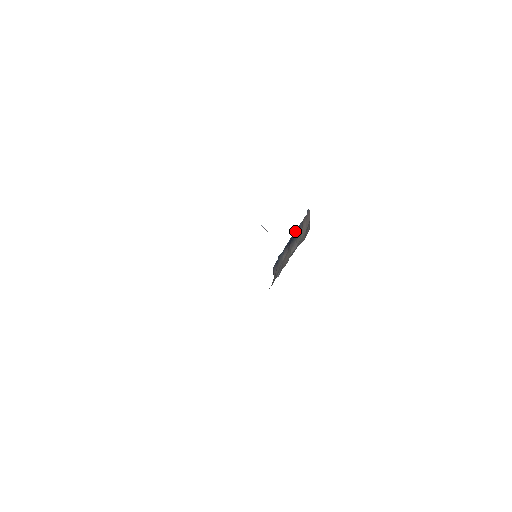
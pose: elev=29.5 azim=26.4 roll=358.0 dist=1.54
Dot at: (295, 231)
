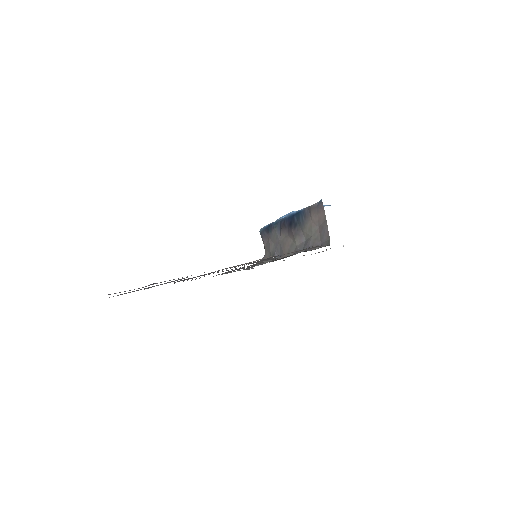
Dot at: (298, 215)
